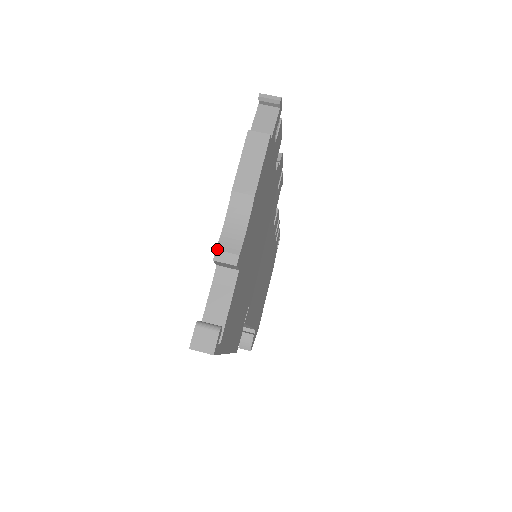
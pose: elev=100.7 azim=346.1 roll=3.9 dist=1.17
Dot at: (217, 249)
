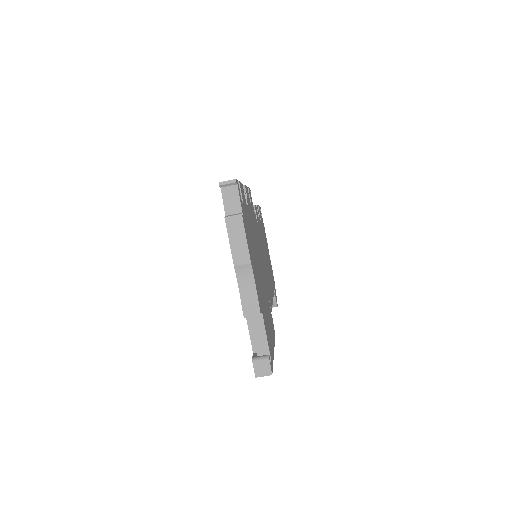
Dot at: (243, 309)
